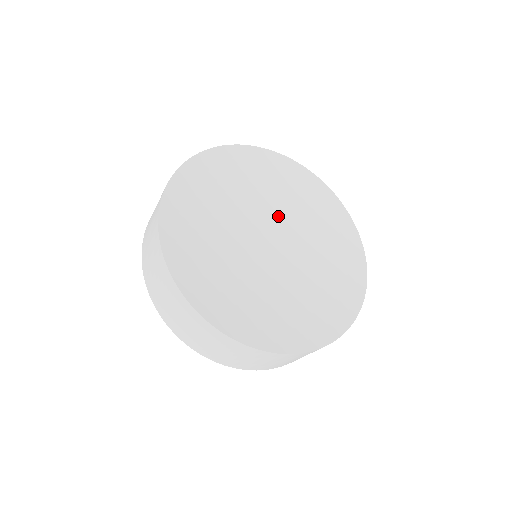
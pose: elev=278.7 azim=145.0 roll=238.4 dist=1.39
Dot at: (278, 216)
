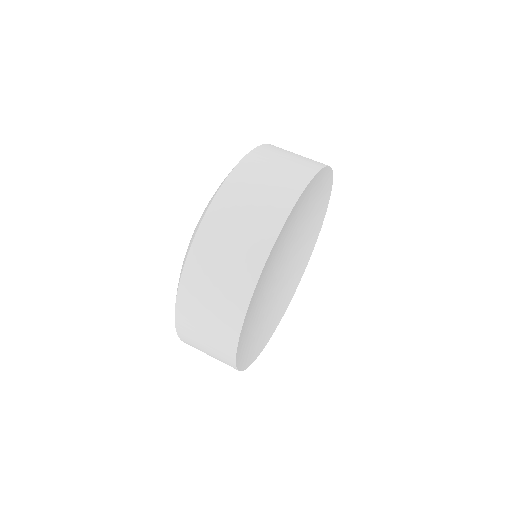
Dot at: (296, 247)
